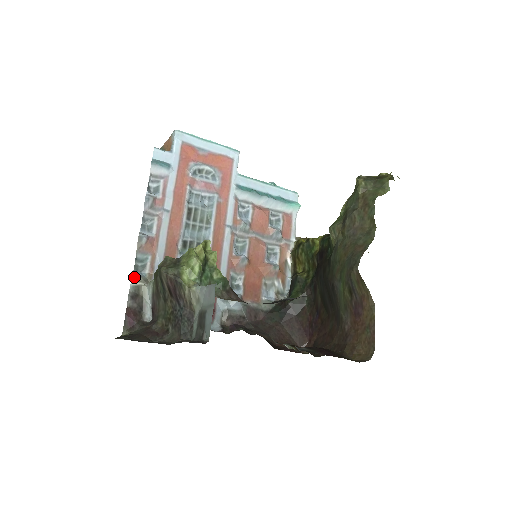
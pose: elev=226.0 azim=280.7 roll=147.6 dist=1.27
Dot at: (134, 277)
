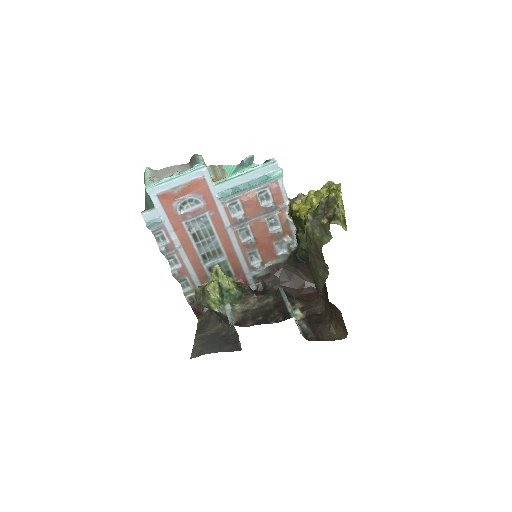
Dot at: (185, 293)
